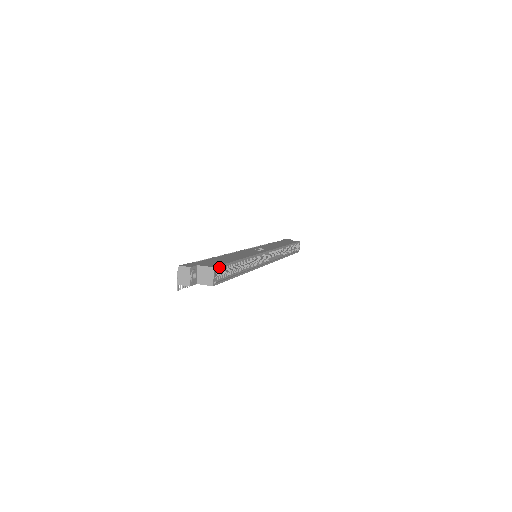
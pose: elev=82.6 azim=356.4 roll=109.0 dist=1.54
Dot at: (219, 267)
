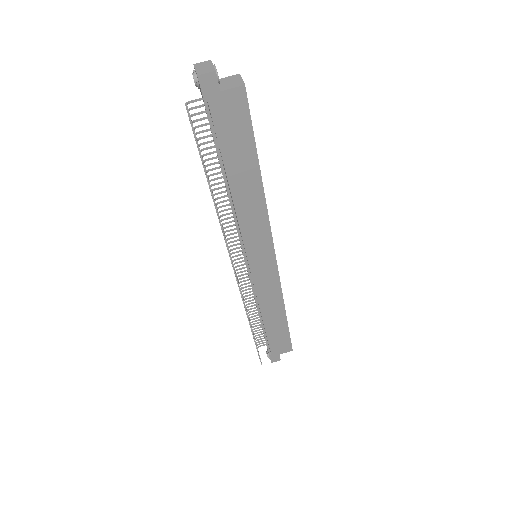
Dot at: occluded
